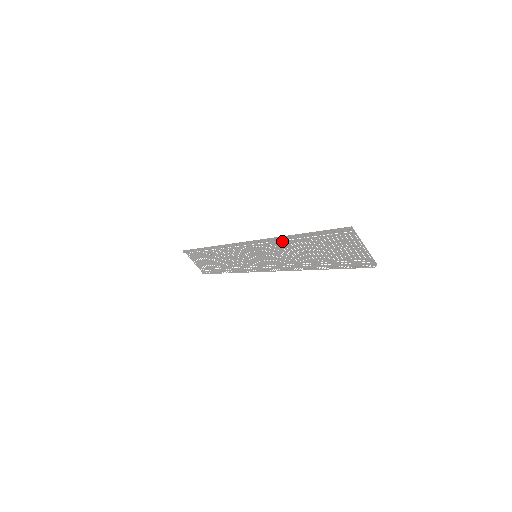
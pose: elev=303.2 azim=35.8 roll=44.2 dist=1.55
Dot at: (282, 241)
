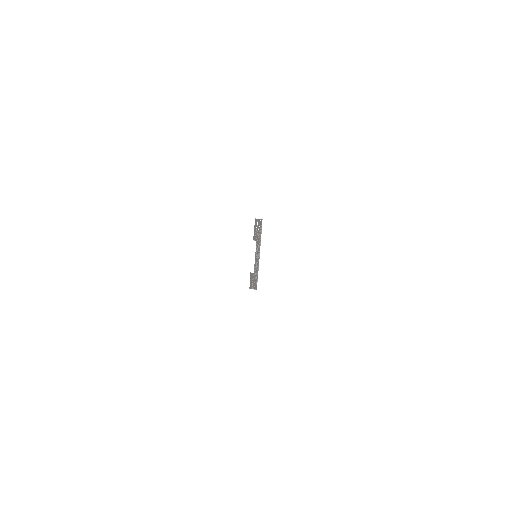
Dot at: occluded
